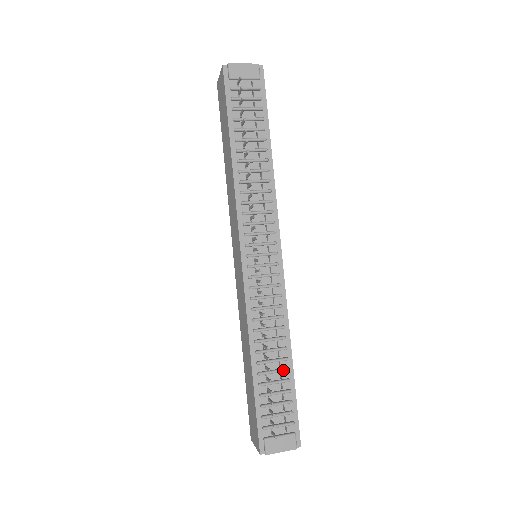
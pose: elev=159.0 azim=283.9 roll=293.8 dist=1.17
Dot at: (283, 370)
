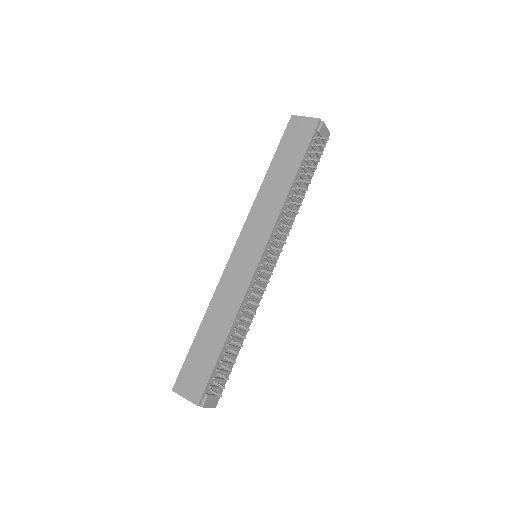
Dot at: (238, 348)
